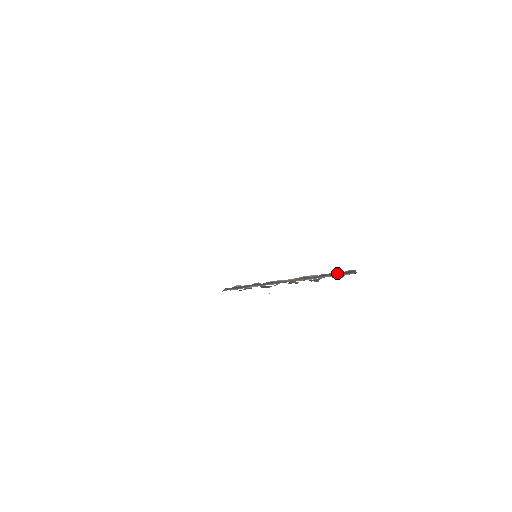
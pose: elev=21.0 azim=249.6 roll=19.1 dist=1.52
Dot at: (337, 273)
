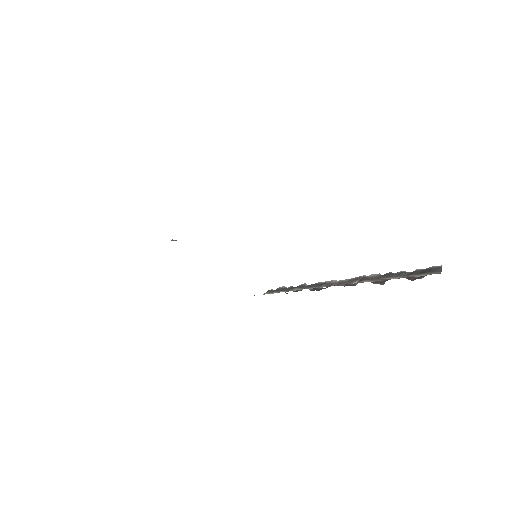
Dot at: (410, 272)
